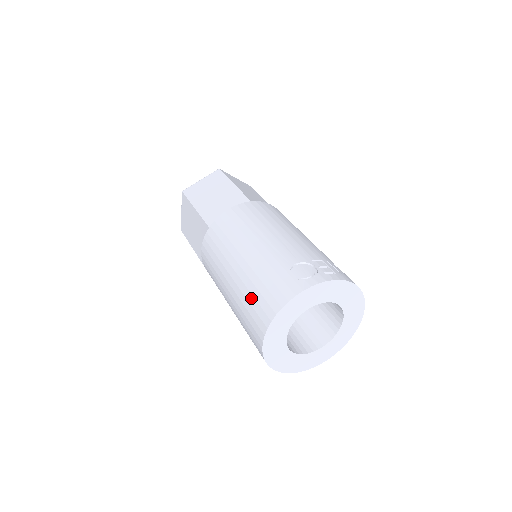
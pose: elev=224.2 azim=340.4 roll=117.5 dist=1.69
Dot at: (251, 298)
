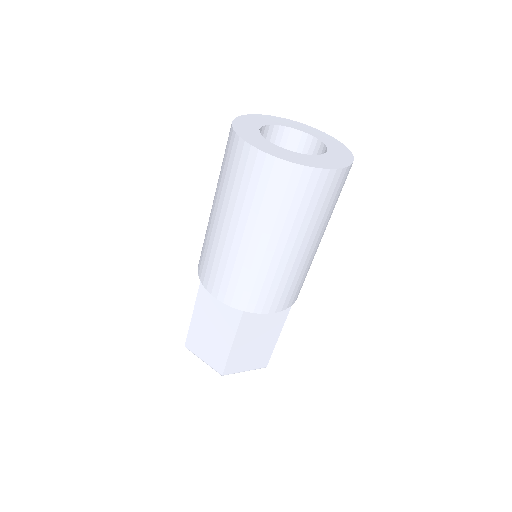
Dot at: (231, 180)
